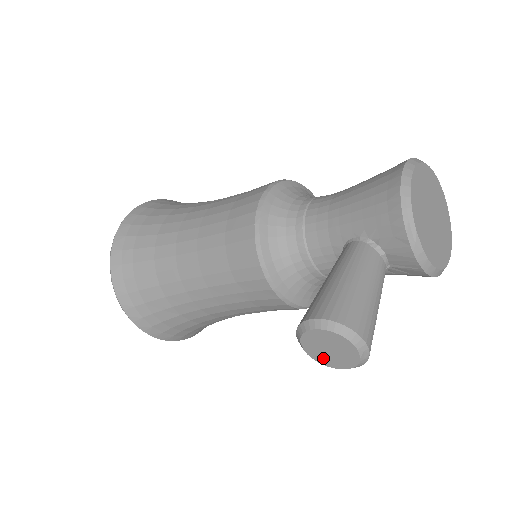
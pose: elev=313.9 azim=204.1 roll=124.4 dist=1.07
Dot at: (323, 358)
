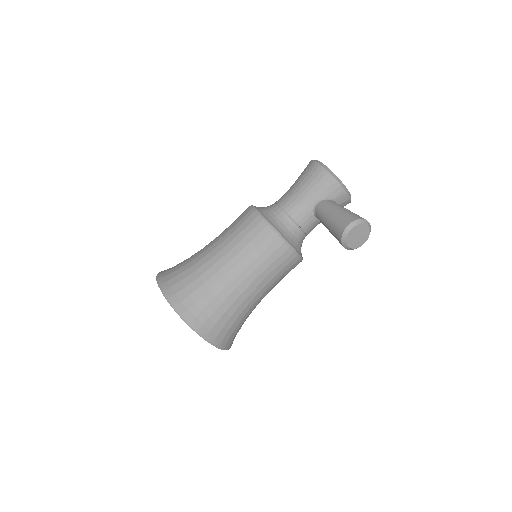
Dot at: (356, 244)
